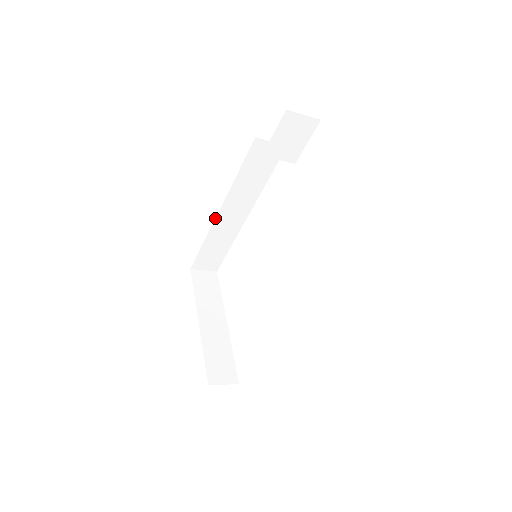
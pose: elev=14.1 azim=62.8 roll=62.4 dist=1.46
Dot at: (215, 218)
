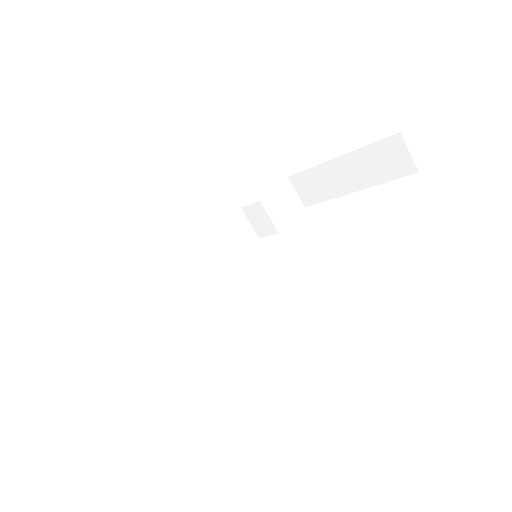
Dot at: (161, 273)
